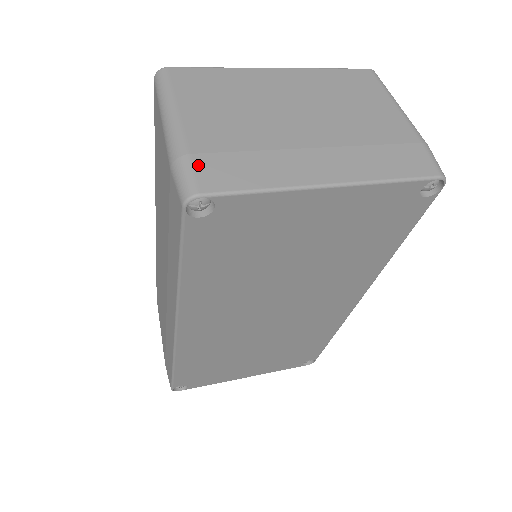
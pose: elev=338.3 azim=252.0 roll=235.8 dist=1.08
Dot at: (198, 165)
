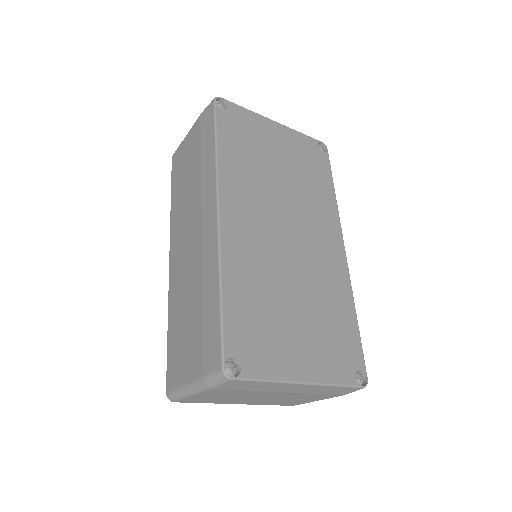
Dot at: occluded
